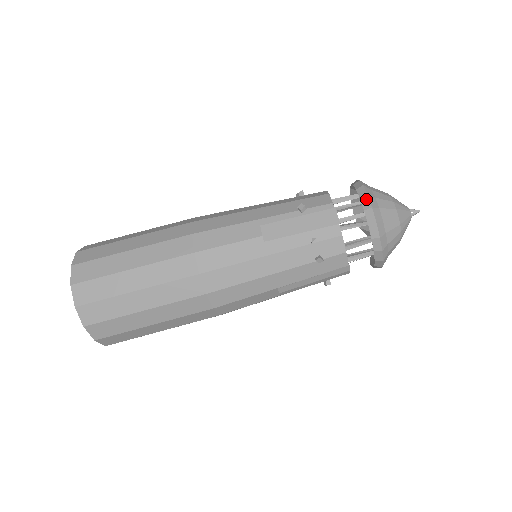
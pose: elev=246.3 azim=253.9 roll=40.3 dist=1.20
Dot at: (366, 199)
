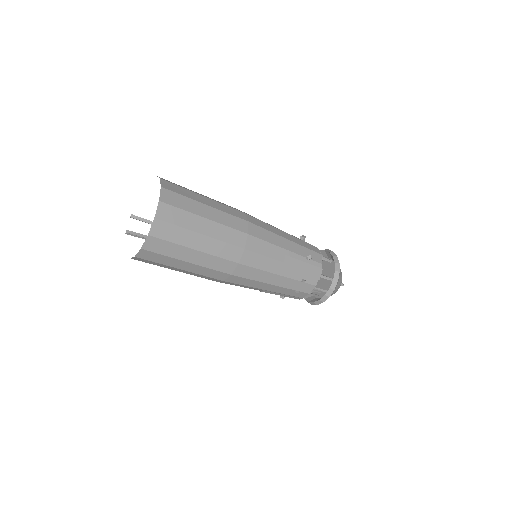
Dot at: (338, 274)
